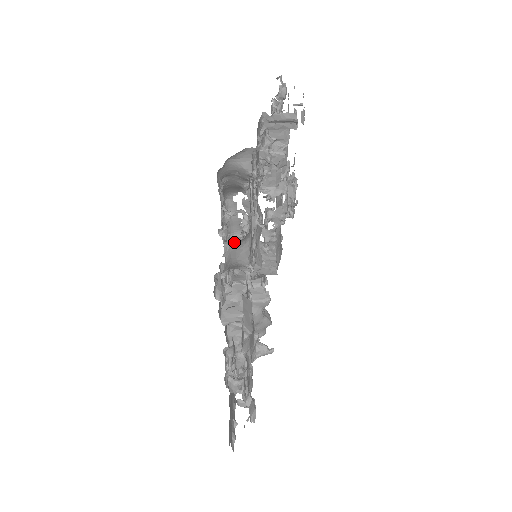
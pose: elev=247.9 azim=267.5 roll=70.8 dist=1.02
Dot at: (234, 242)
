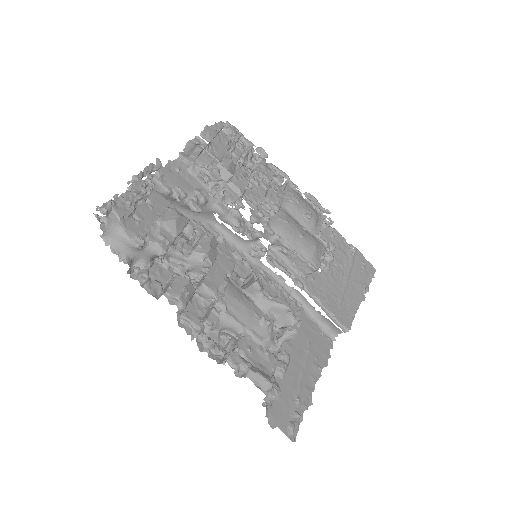
Dot at: (251, 256)
